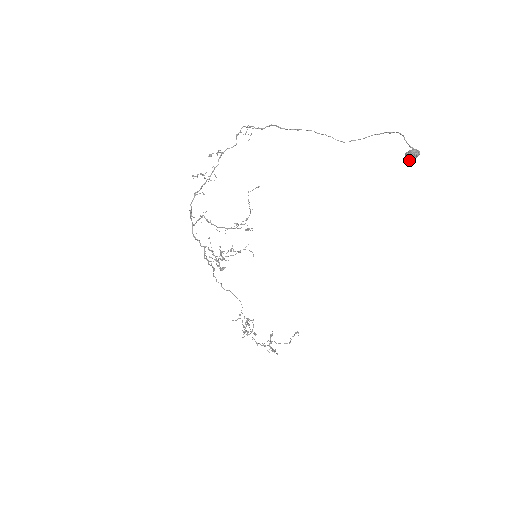
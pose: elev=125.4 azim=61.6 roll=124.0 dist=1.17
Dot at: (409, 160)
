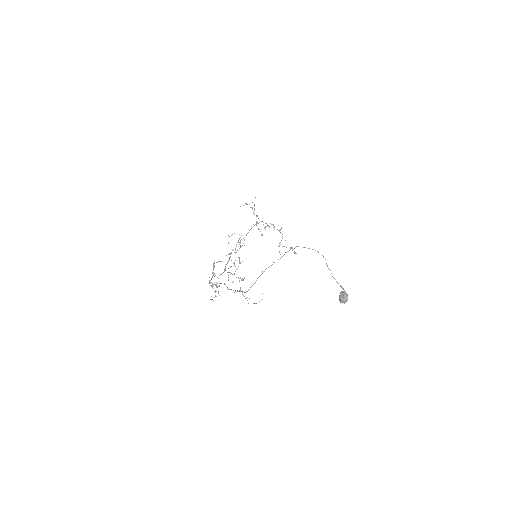
Dot at: occluded
